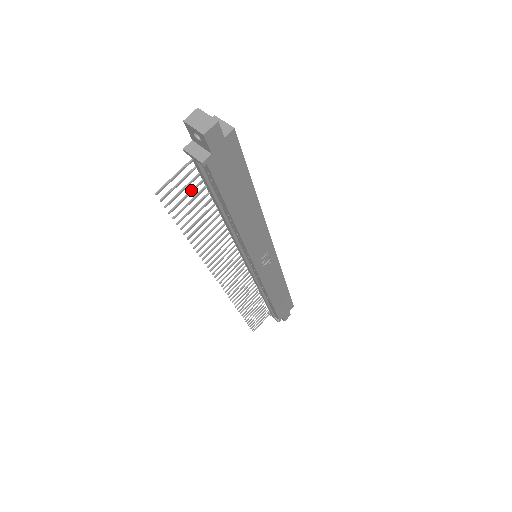
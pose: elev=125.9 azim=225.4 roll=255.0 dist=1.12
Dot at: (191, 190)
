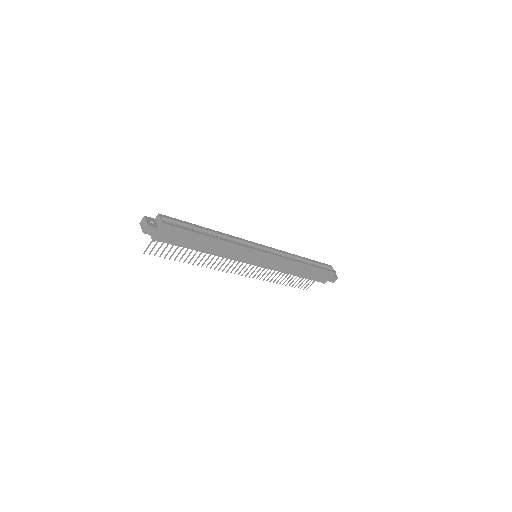
Dot at: (167, 245)
